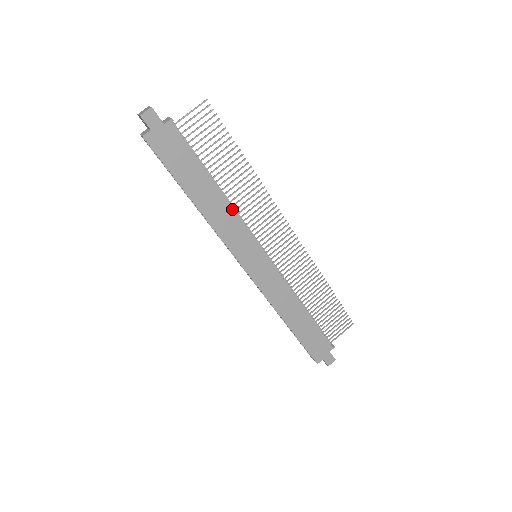
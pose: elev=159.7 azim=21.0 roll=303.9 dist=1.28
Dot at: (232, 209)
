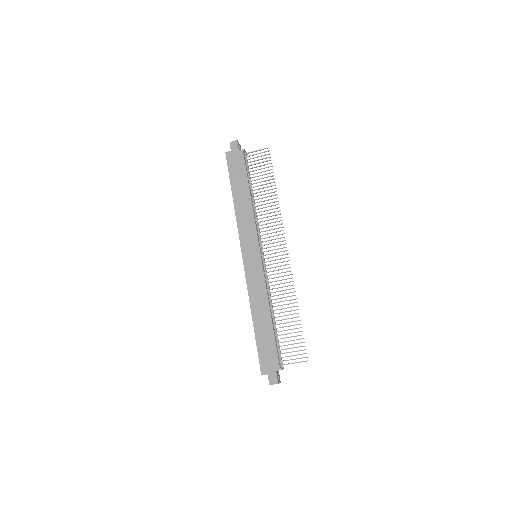
Dot at: (253, 213)
